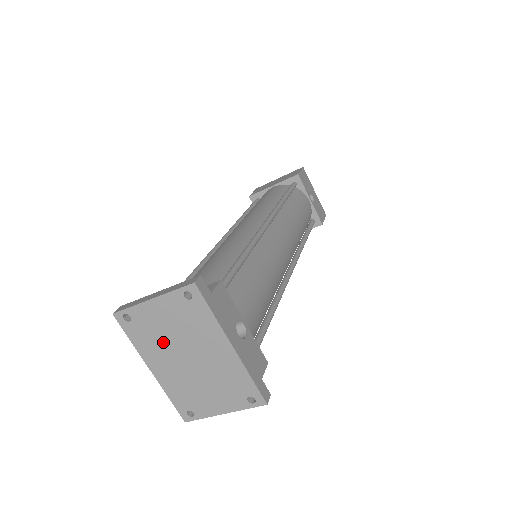
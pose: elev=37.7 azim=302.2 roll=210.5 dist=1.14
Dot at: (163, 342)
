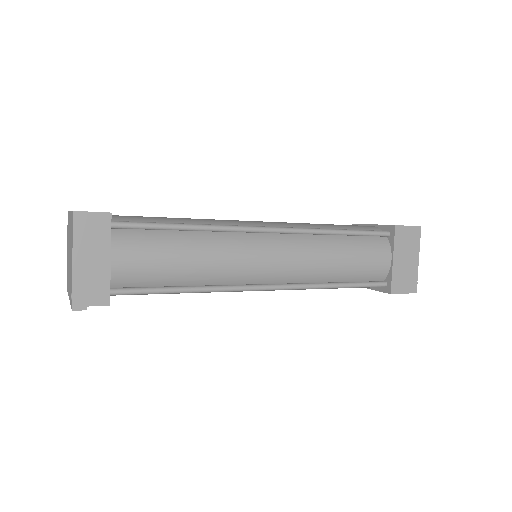
Dot at: occluded
